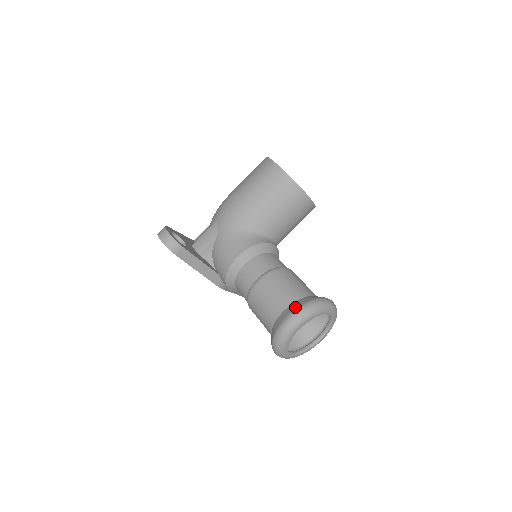
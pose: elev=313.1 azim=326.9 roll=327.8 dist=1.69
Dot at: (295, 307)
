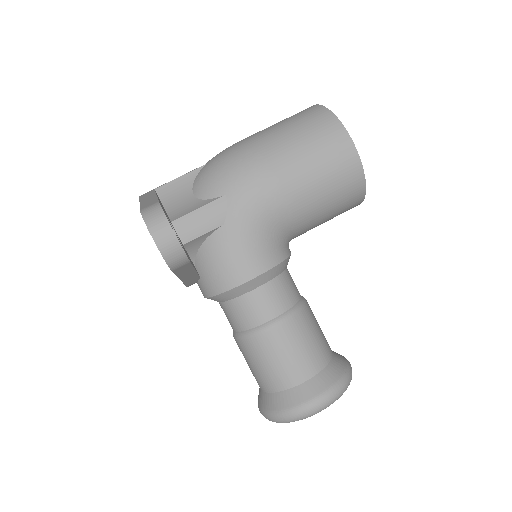
Dot at: (326, 385)
